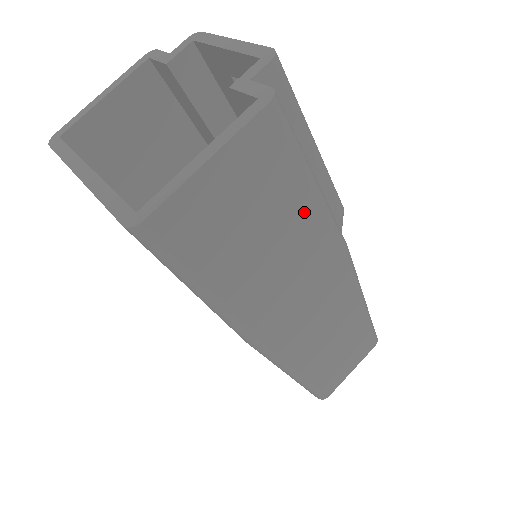
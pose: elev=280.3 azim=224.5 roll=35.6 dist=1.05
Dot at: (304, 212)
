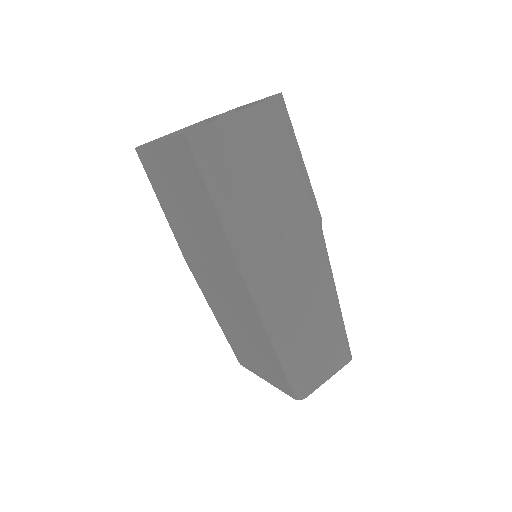
Dot at: (292, 179)
